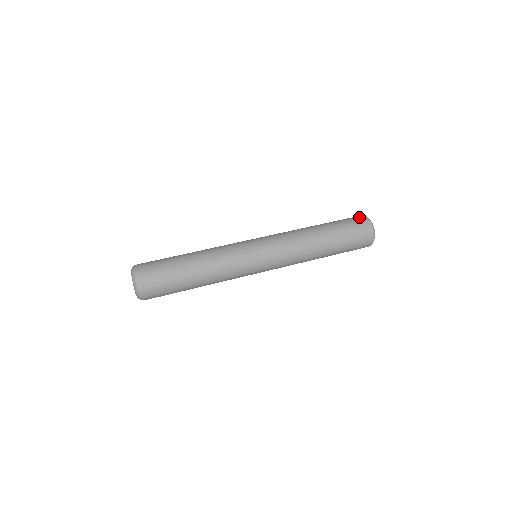
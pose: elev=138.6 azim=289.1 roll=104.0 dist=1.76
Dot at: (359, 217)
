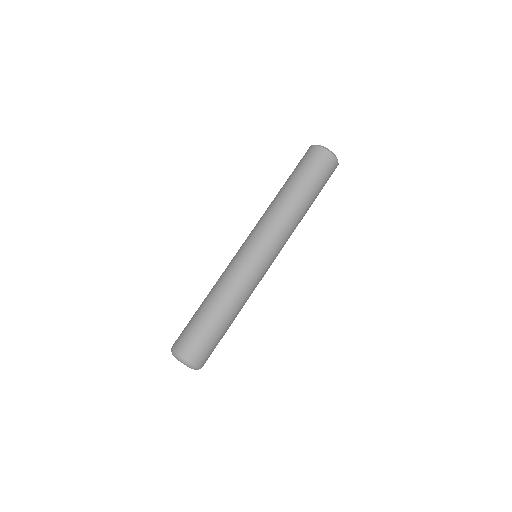
Dot at: (317, 153)
